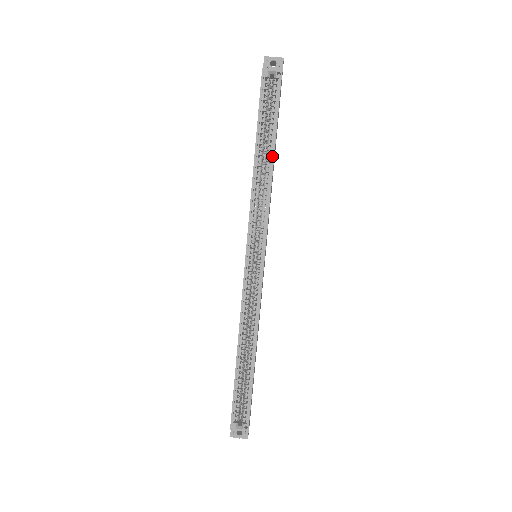
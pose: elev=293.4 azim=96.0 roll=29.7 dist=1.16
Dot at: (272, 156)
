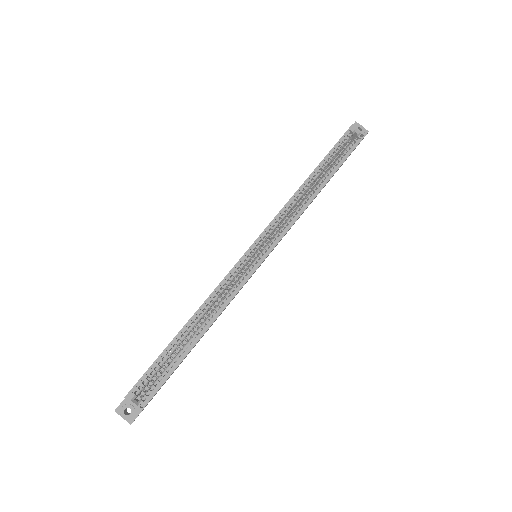
Dot at: (323, 185)
